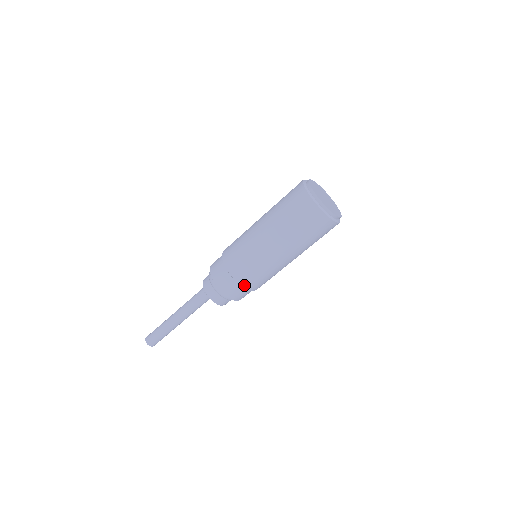
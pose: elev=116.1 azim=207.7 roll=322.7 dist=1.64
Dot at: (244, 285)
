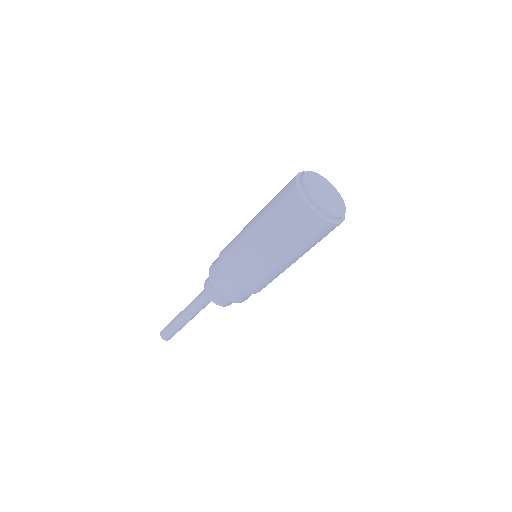
Dot at: (242, 290)
